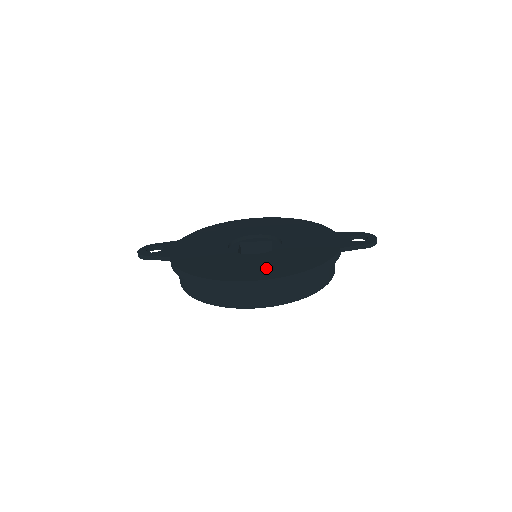
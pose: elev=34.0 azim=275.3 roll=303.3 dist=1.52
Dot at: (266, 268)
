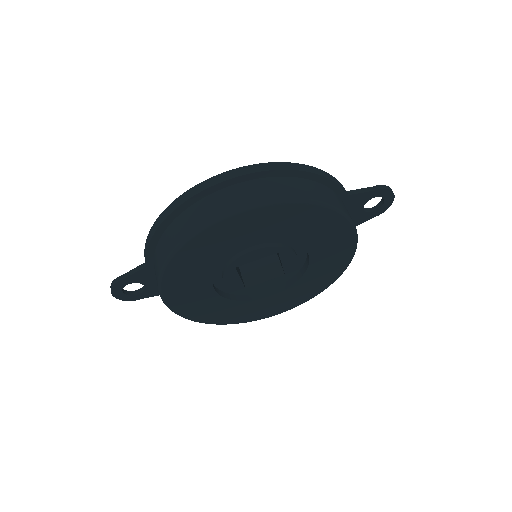
Dot at: occluded
